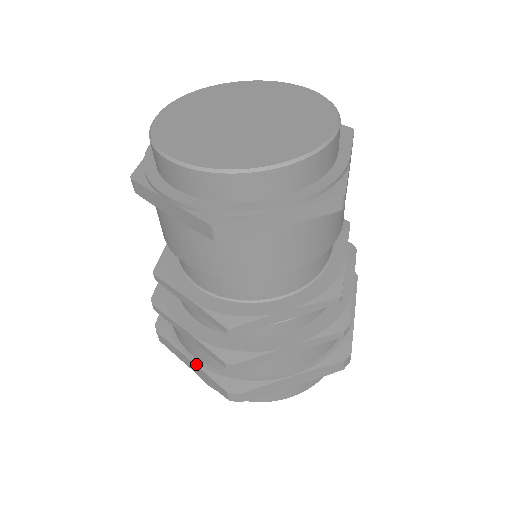
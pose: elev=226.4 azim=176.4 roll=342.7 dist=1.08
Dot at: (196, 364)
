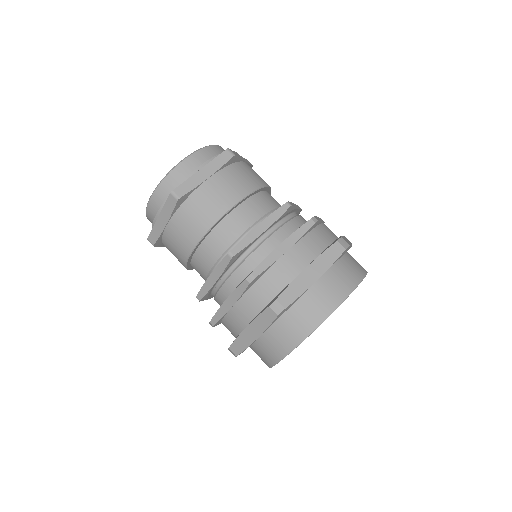
Dot at: (311, 262)
